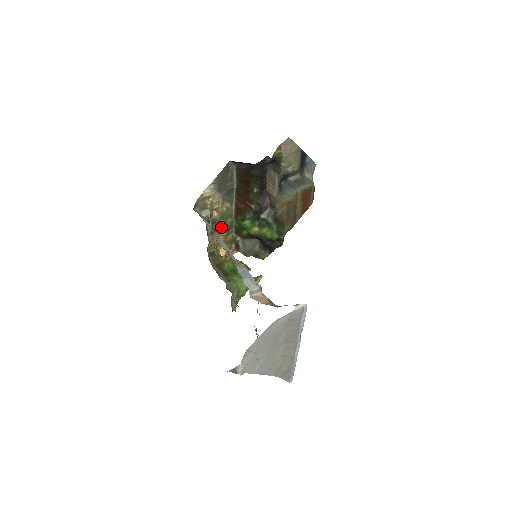
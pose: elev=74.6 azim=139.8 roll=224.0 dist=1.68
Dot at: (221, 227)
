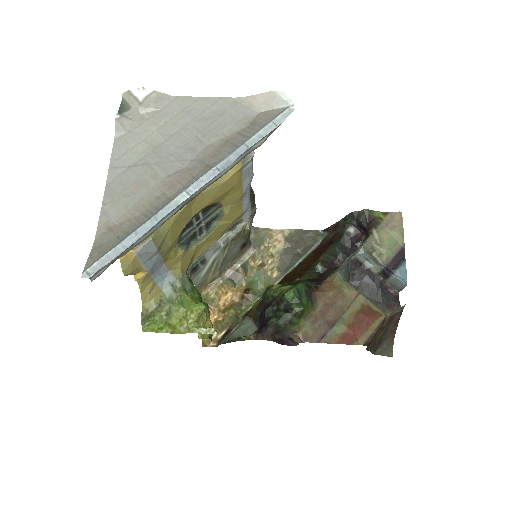
Dot at: (243, 288)
